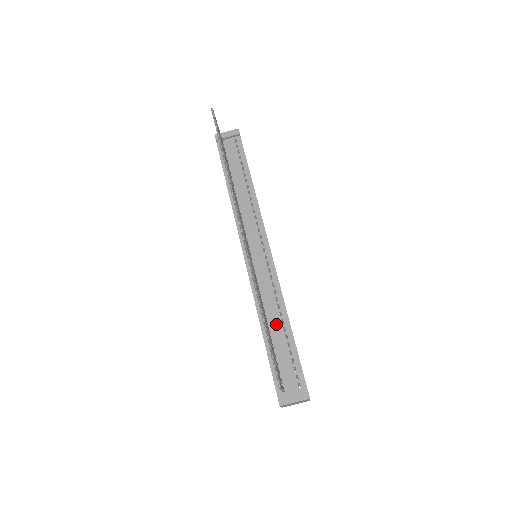
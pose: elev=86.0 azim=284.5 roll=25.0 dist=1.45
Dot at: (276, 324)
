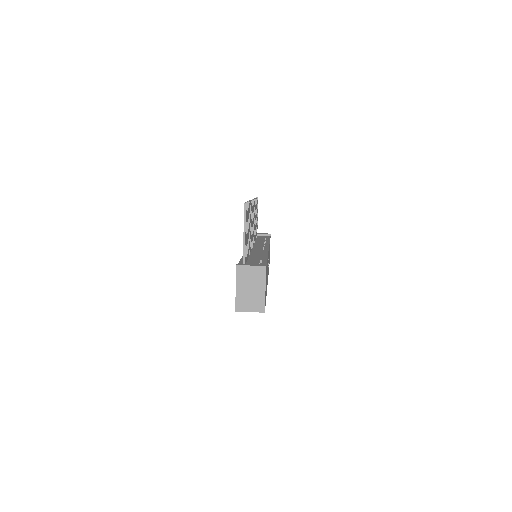
Dot at: (256, 257)
